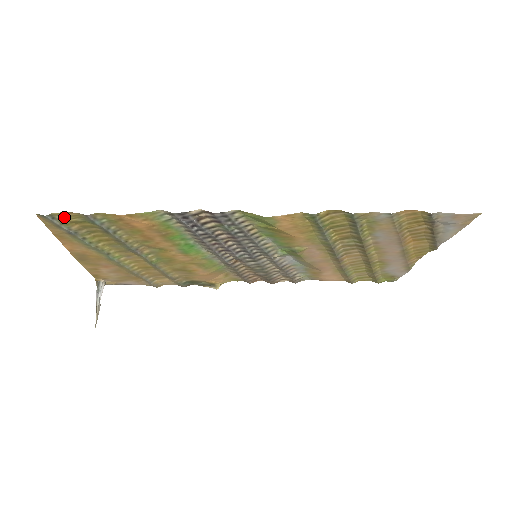
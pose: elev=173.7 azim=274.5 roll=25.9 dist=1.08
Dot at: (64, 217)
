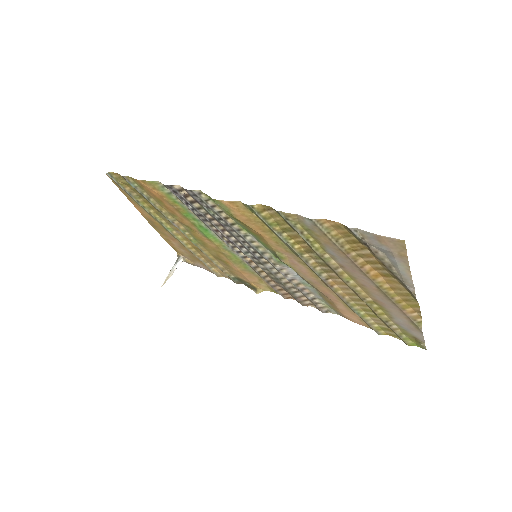
Dot at: (117, 177)
